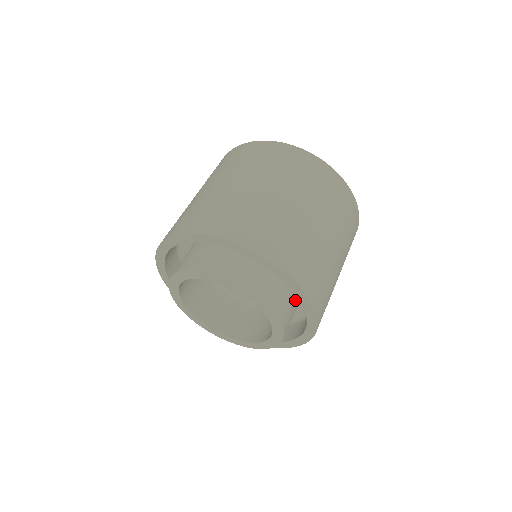
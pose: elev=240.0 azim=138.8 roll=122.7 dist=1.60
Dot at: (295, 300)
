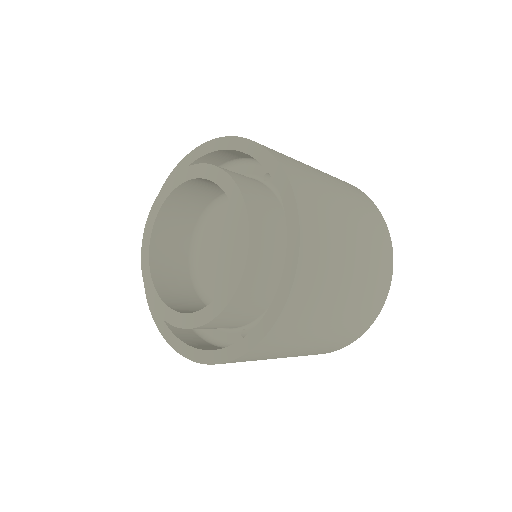
Dot at: (276, 273)
